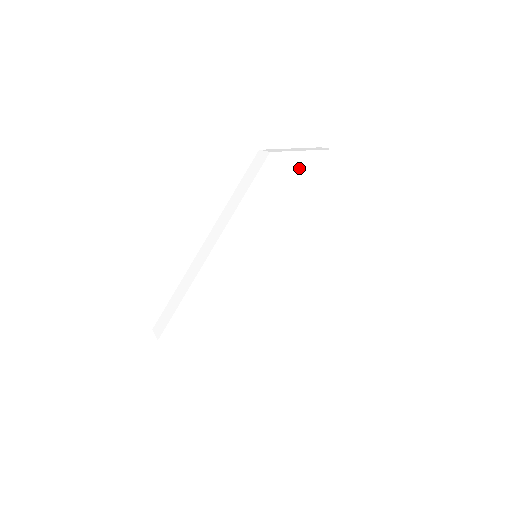
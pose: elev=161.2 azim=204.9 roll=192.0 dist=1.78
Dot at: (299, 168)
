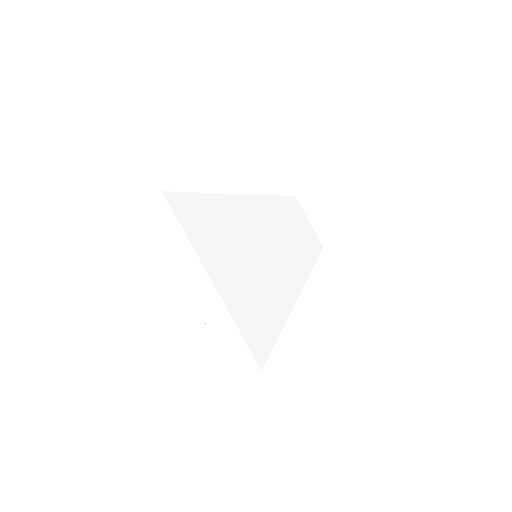
Dot at: (306, 229)
